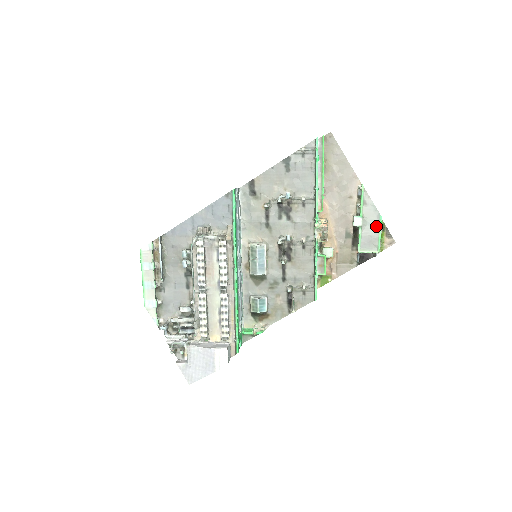
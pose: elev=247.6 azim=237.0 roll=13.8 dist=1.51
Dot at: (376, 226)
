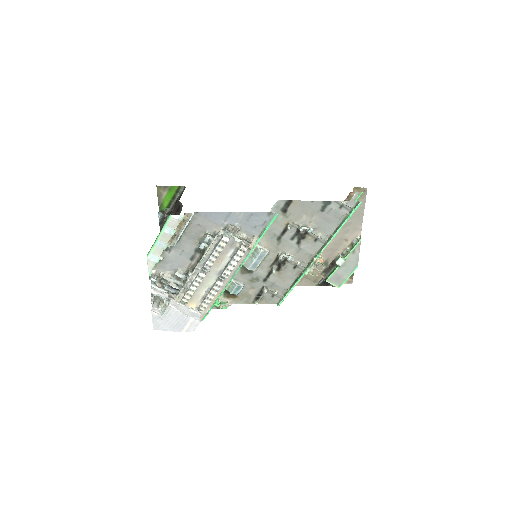
Dot at: (350, 271)
